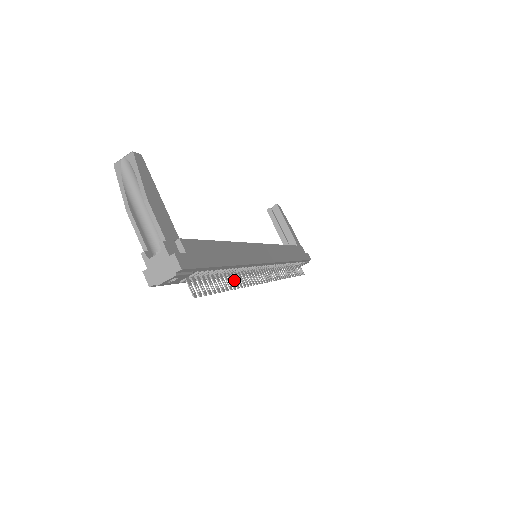
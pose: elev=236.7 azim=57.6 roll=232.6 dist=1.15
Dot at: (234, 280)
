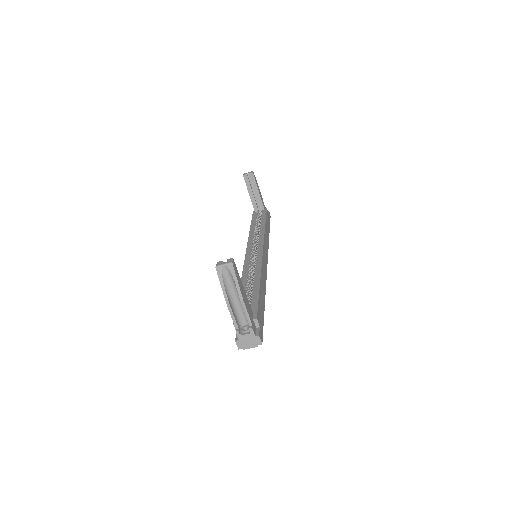
Dot at: occluded
